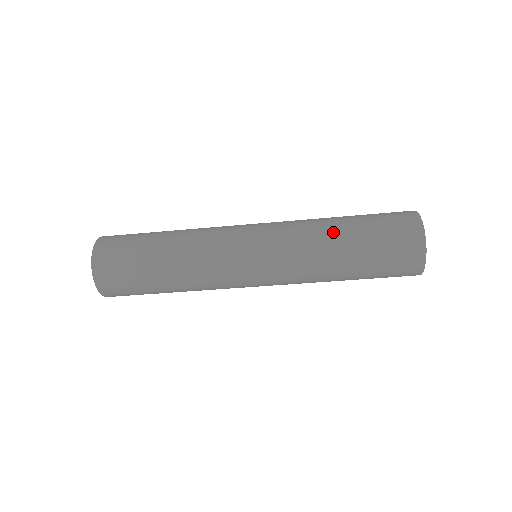
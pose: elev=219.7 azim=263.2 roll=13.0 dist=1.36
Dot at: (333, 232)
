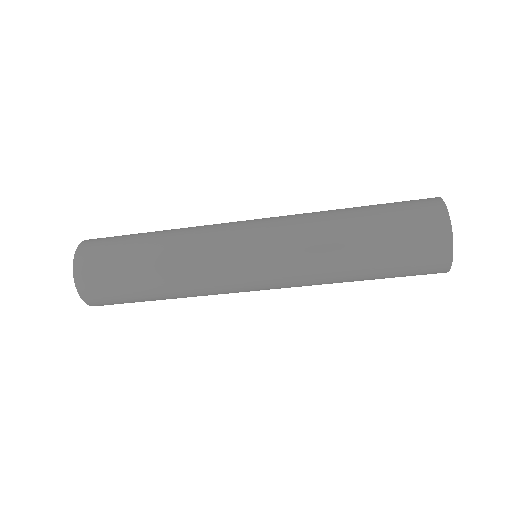
Dot at: (342, 226)
